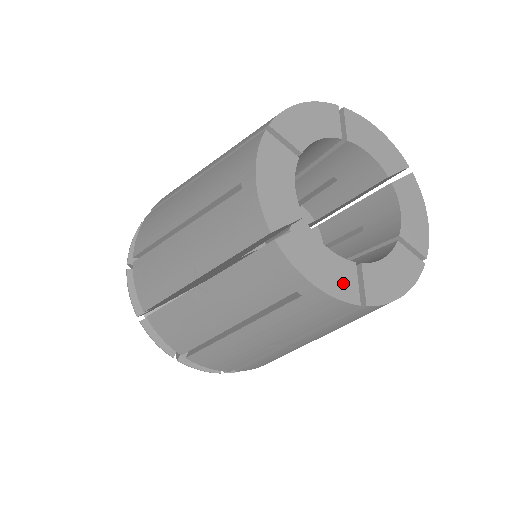
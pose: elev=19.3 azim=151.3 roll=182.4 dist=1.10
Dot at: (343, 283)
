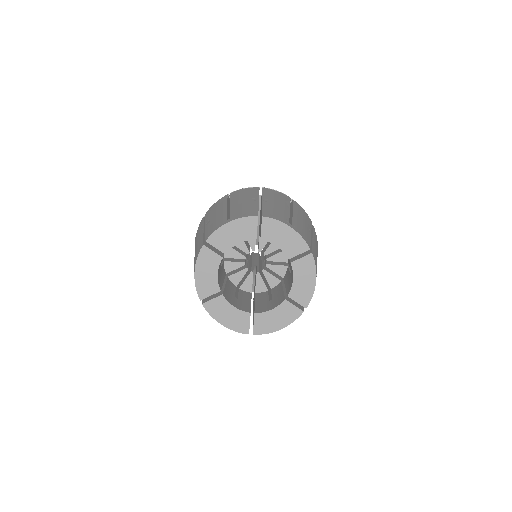
Dot at: (289, 314)
